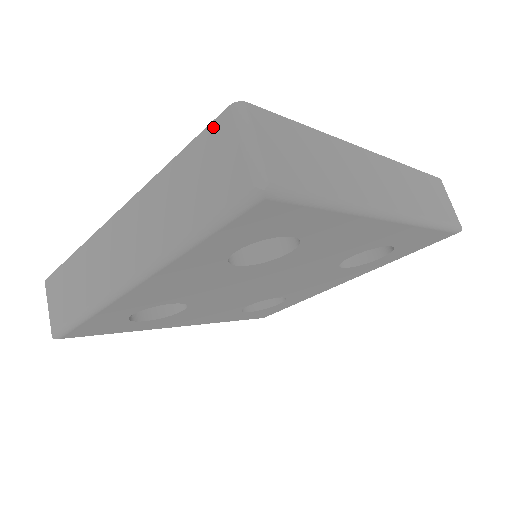
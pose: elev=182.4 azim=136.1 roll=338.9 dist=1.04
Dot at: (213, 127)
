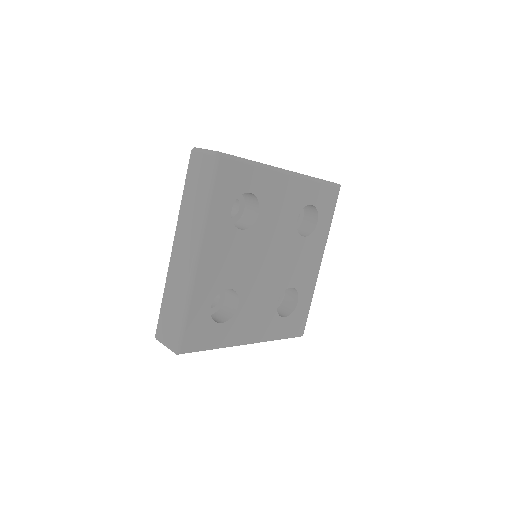
Dot at: (190, 163)
